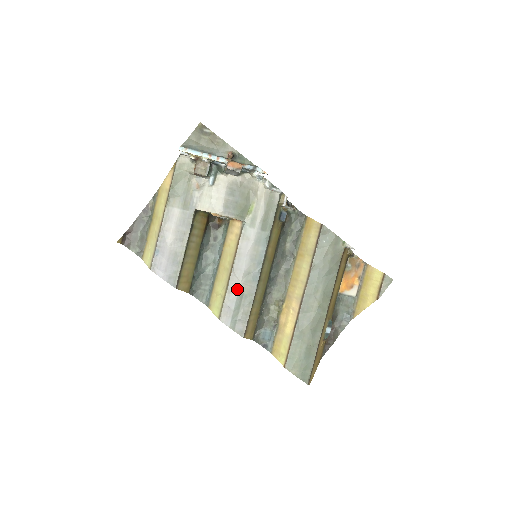
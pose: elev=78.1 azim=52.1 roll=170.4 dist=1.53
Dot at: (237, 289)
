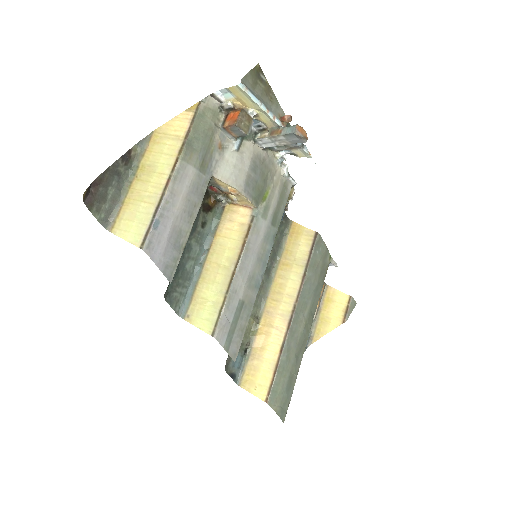
Dot at: (239, 295)
